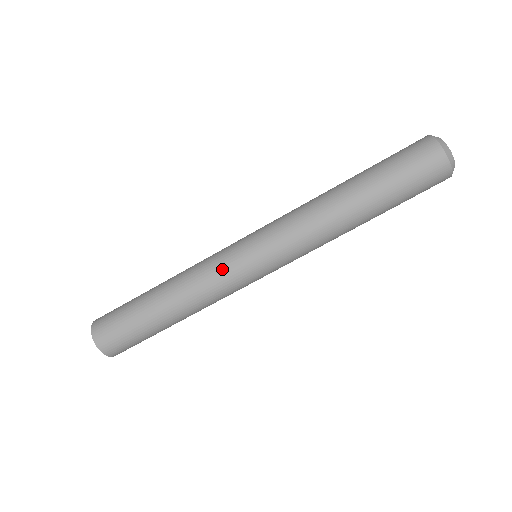
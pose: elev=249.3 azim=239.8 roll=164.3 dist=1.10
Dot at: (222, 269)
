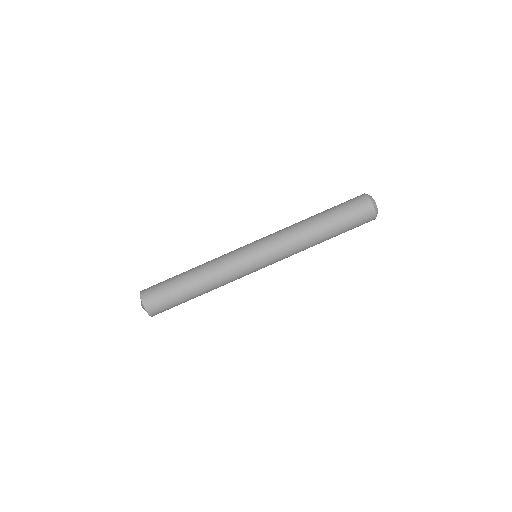
Dot at: (240, 270)
